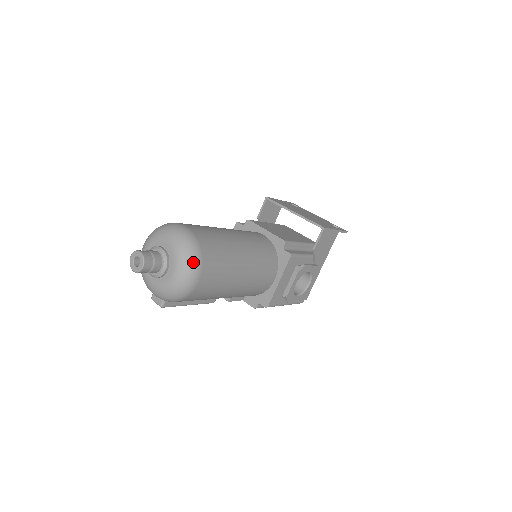
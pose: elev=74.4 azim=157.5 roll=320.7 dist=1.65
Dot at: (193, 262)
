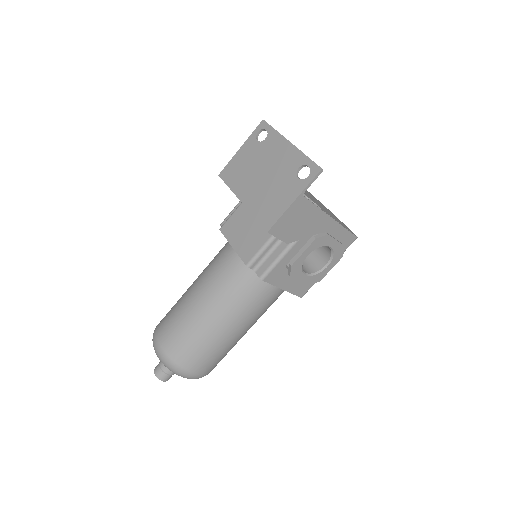
Dot at: (179, 374)
